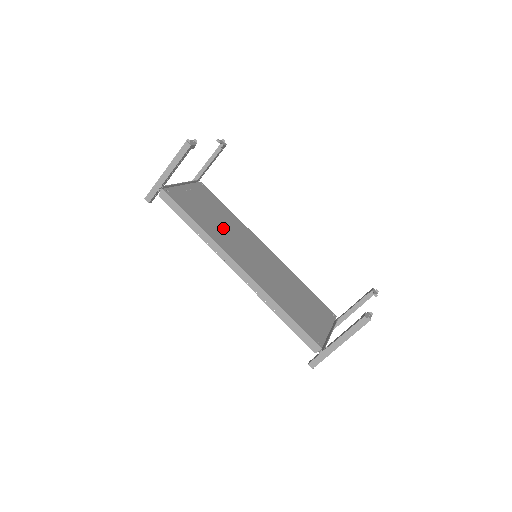
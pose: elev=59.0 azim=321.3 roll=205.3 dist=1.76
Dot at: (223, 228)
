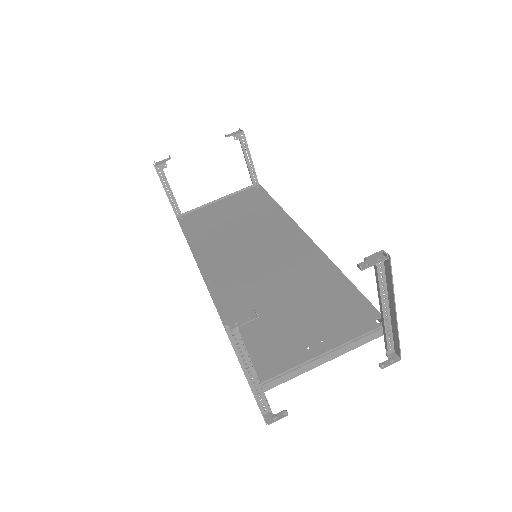
Dot at: (231, 234)
